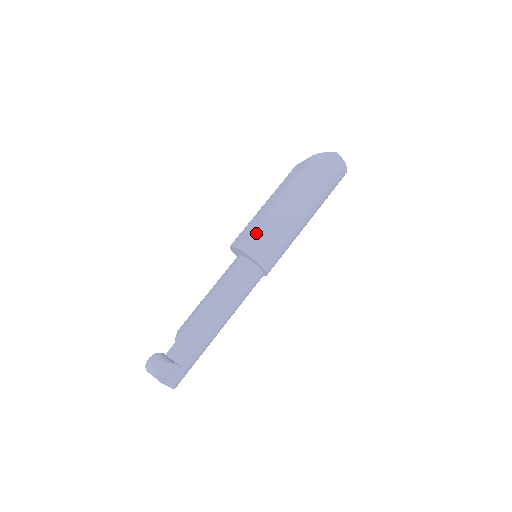
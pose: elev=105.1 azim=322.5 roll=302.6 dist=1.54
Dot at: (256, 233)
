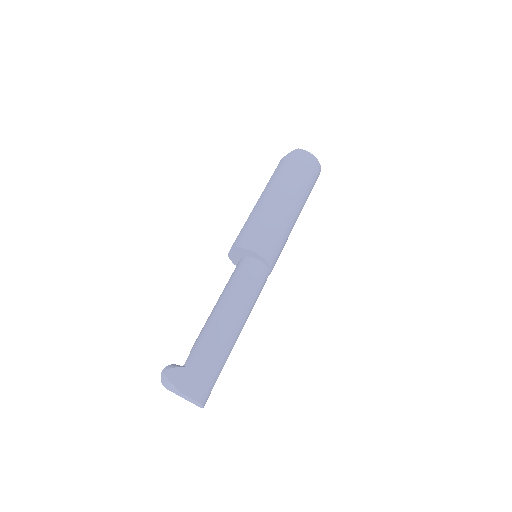
Dot at: (244, 229)
